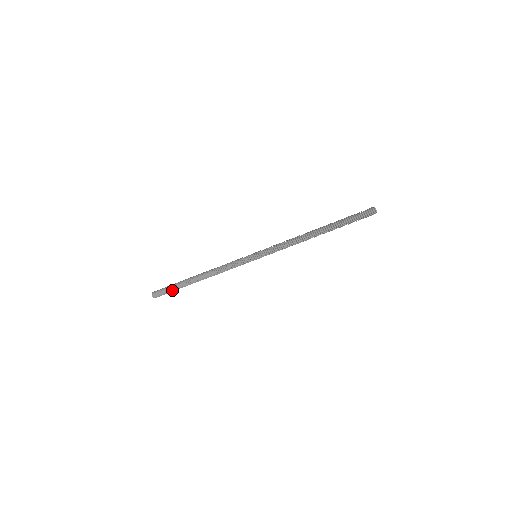
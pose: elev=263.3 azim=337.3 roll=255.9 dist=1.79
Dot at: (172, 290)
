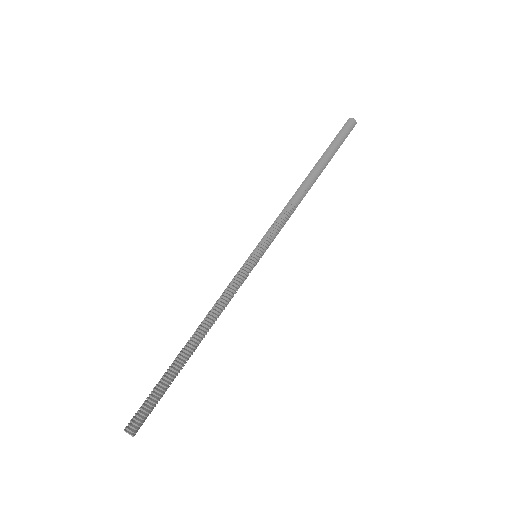
Dot at: (159, 395)
